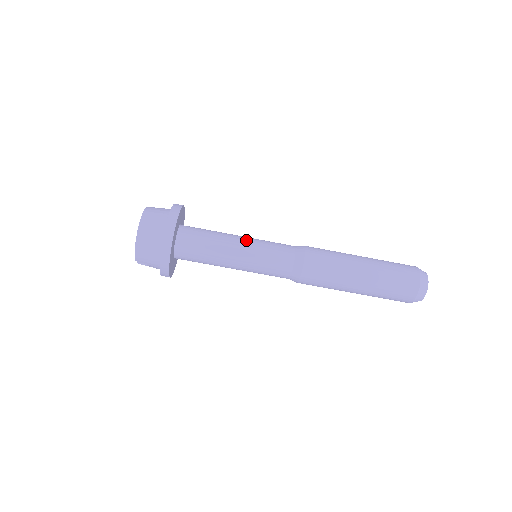
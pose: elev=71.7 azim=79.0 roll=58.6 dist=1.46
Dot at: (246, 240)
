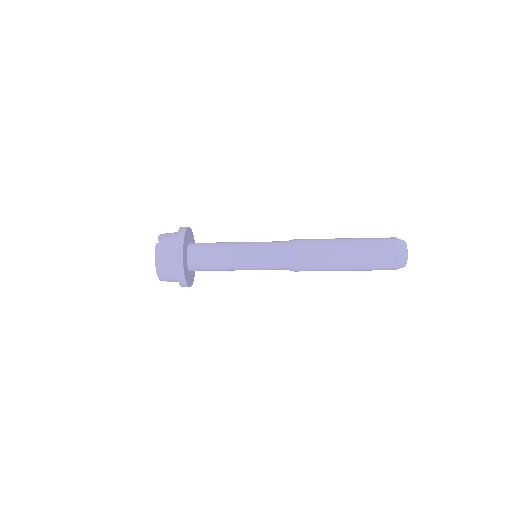
Dot at: (244, 257)
